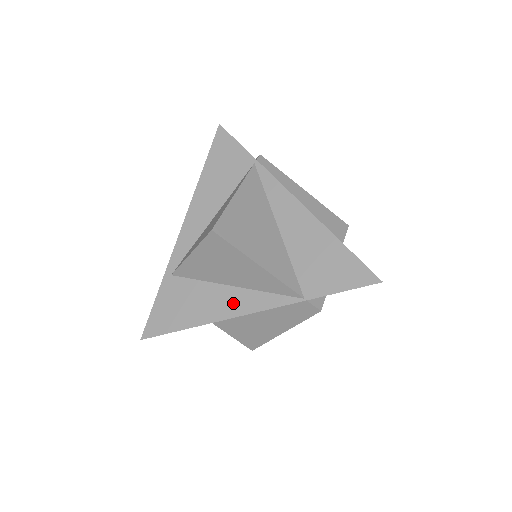
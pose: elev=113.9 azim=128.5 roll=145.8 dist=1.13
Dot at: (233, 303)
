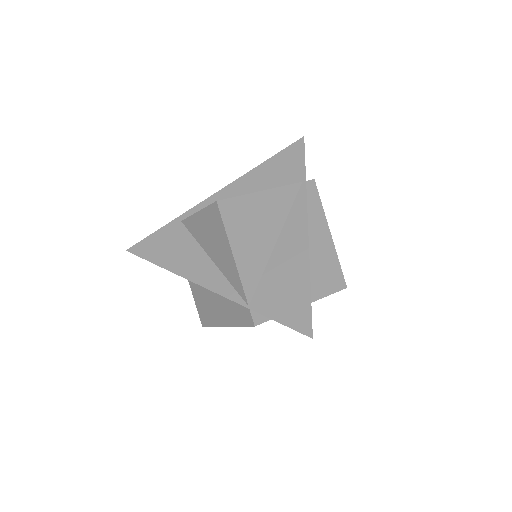
Dot at: (201, 271)
